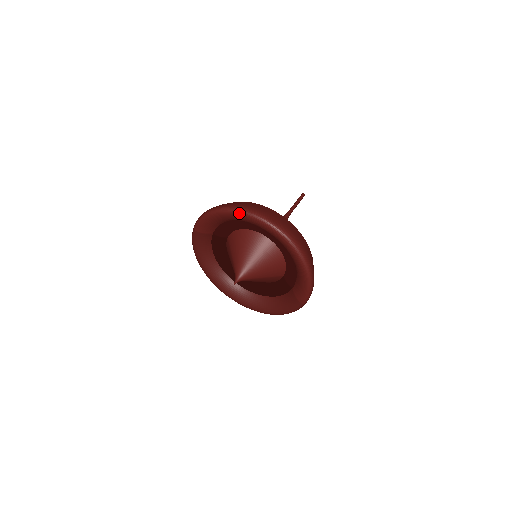
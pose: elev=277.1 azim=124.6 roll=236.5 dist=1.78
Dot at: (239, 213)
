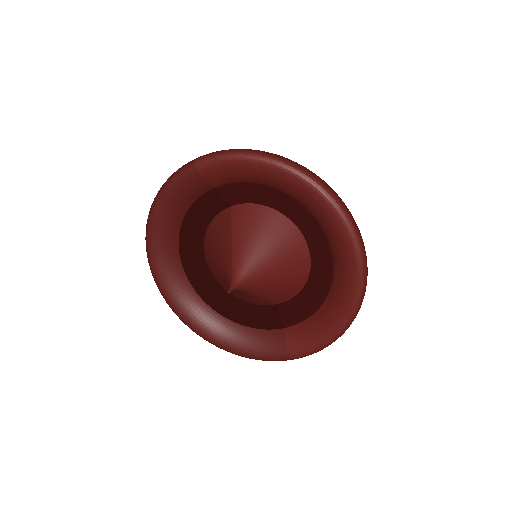
Dot at: (317, 188)
